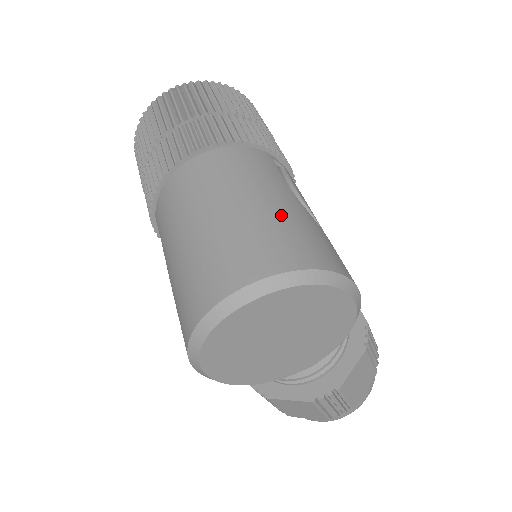
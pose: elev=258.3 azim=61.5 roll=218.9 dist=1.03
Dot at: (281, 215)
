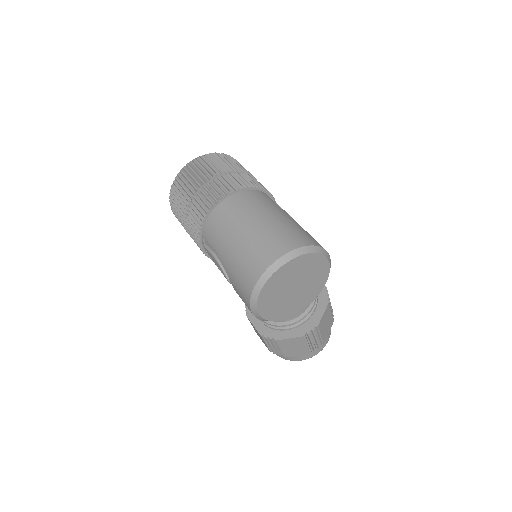
Dot at: (287, 223)
